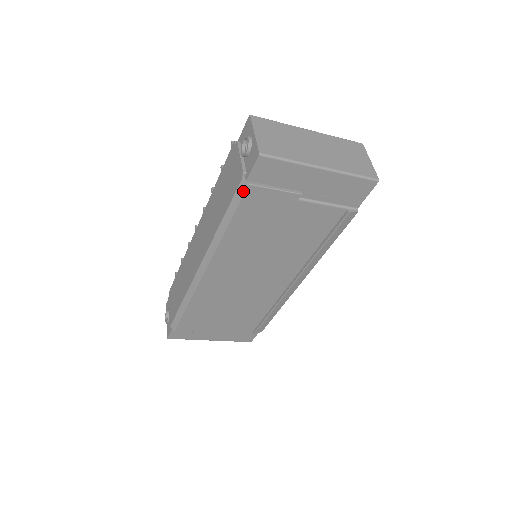
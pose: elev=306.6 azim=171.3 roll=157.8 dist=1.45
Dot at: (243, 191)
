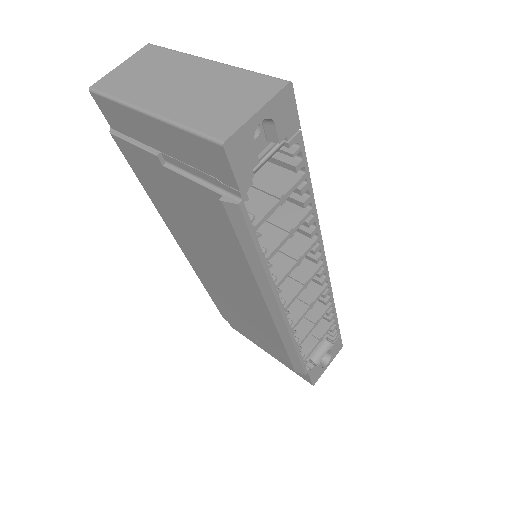
Dot at: (117, 142)
